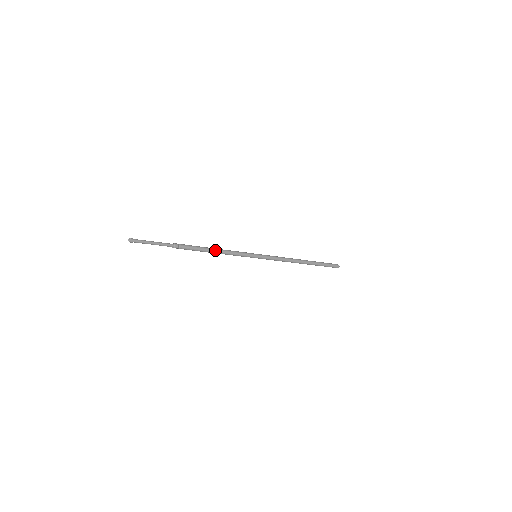
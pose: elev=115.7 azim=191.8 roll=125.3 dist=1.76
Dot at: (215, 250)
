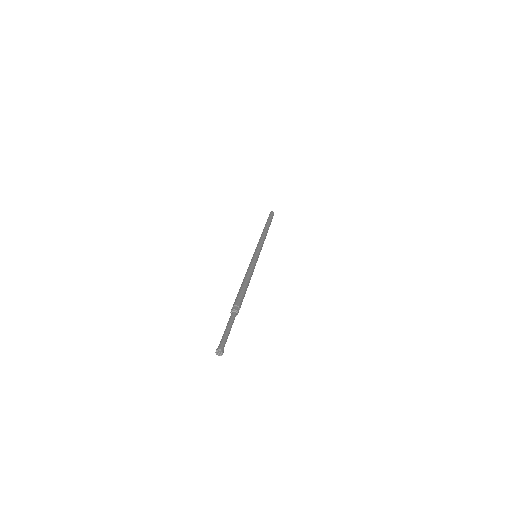
Dot at: (247, 281)
